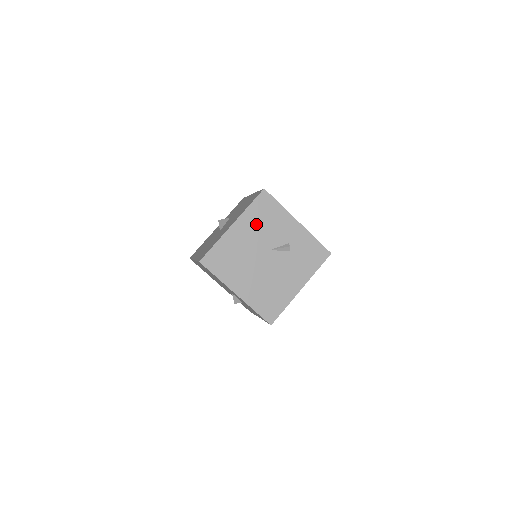
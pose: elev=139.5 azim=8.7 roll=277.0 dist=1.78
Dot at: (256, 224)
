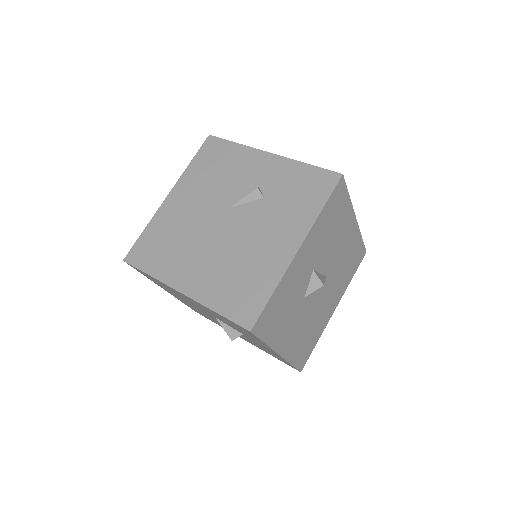
Dot at: (203, 181)
